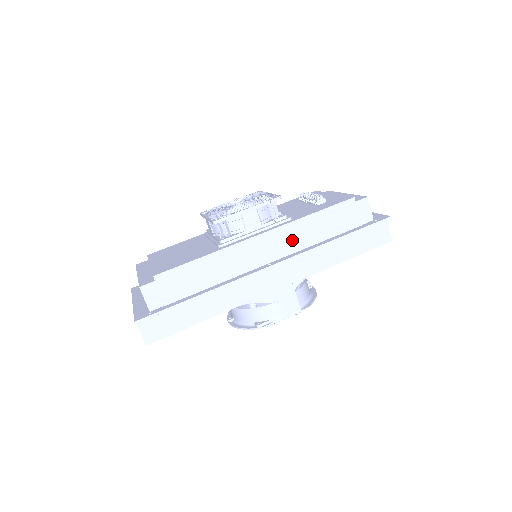
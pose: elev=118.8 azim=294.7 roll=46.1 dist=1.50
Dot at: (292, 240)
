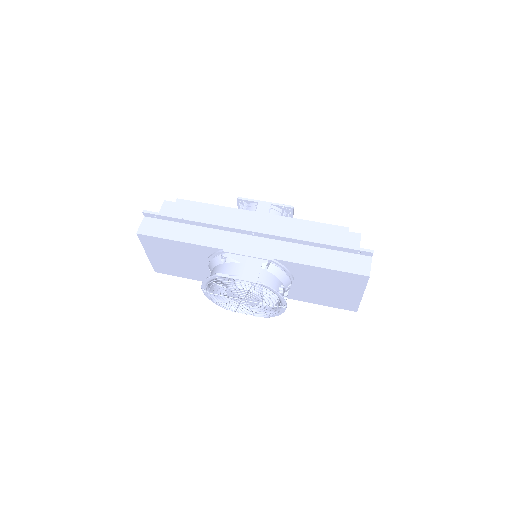
Dot at: (282, 228)
